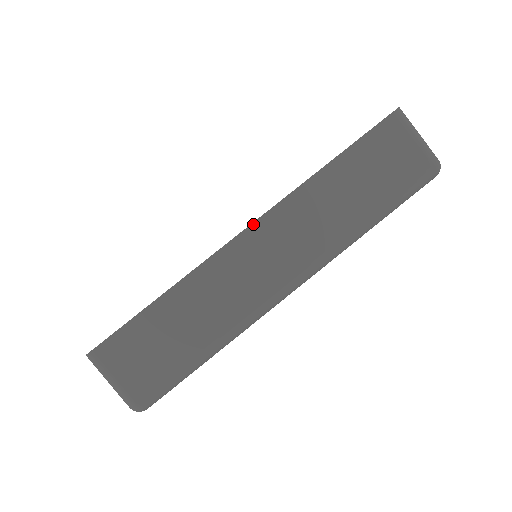
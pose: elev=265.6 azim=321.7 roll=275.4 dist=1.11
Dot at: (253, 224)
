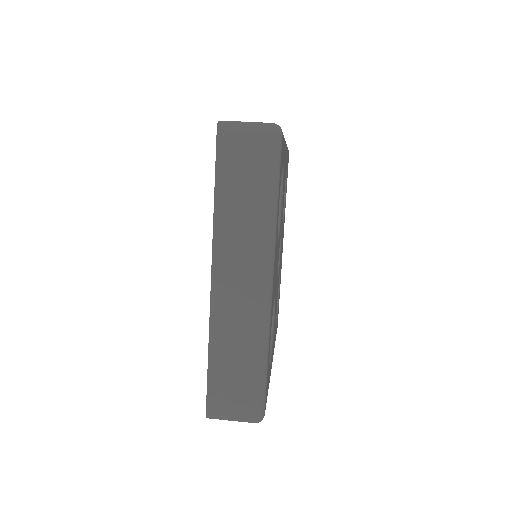
Dot at: occluded
